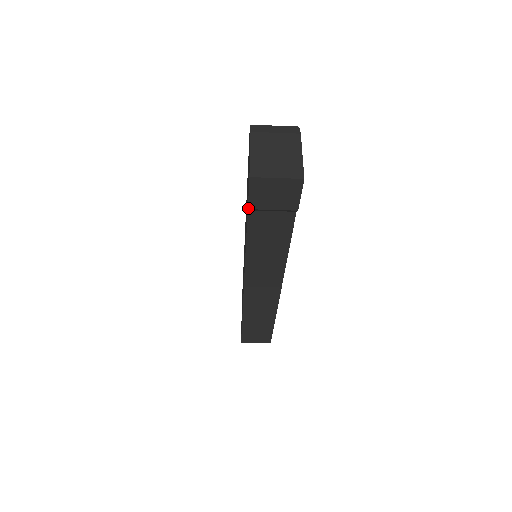
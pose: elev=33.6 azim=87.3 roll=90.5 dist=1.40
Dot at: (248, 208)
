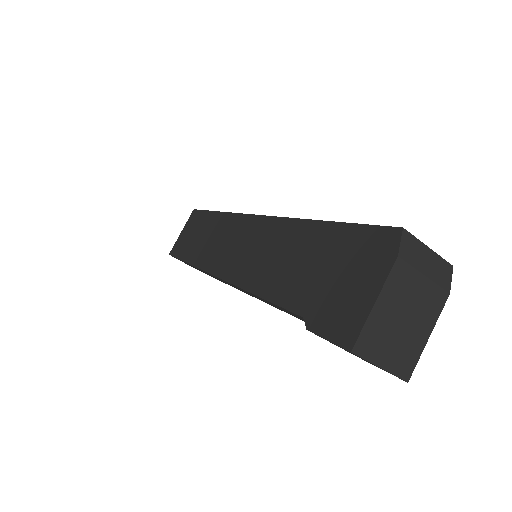
Dot at: (308, 330)
